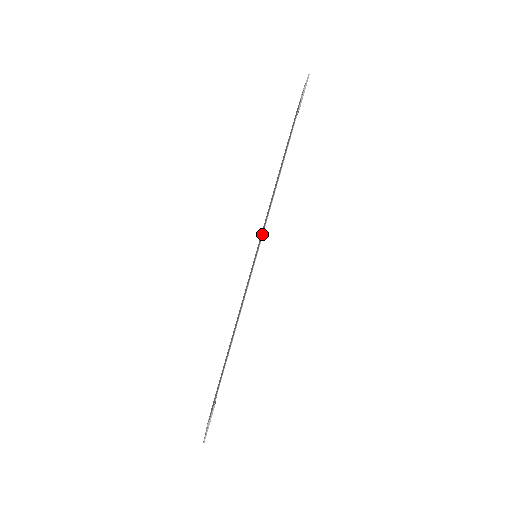
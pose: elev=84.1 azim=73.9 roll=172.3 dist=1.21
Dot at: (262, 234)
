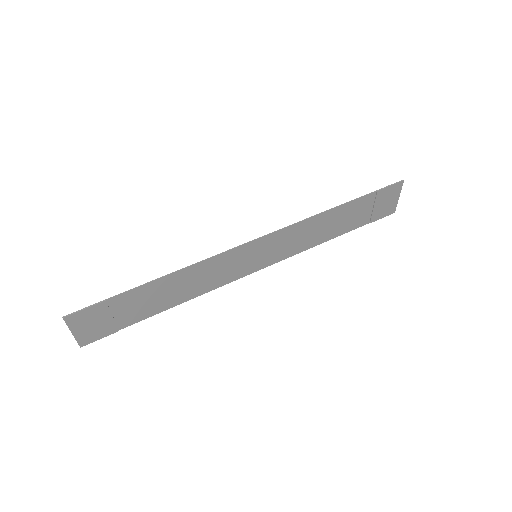
Dot at: (274, 232)
